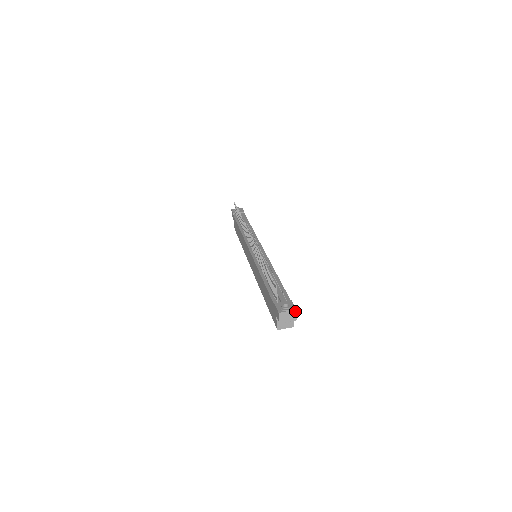
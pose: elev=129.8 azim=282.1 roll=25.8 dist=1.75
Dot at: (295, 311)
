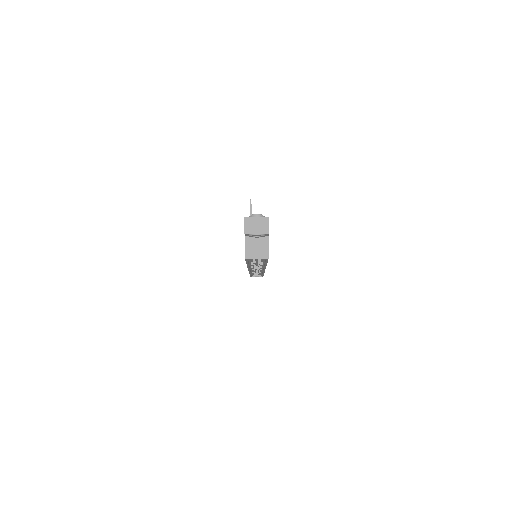
Dot at: (267, 219)
